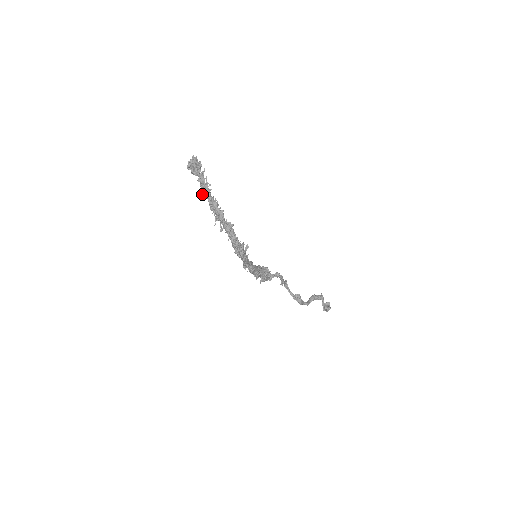
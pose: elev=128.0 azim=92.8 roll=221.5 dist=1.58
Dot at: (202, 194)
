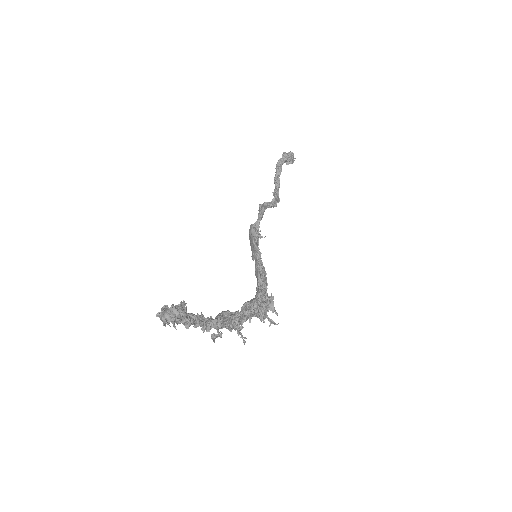
Dot at: (213, 339)
